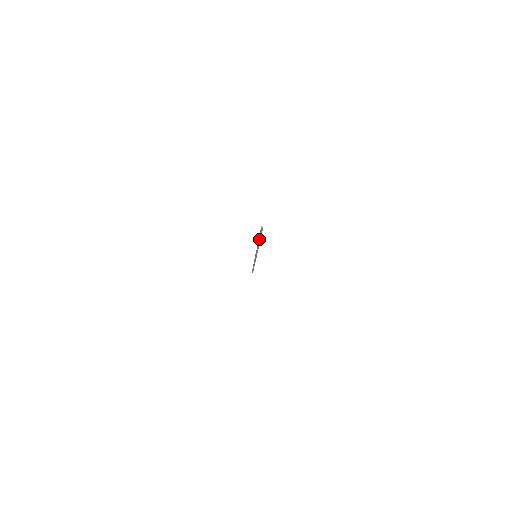
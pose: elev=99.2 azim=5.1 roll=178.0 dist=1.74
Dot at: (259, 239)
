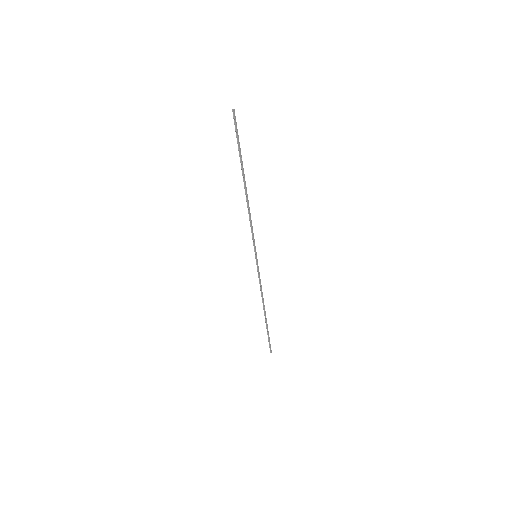
Dot at: (242, 165)
